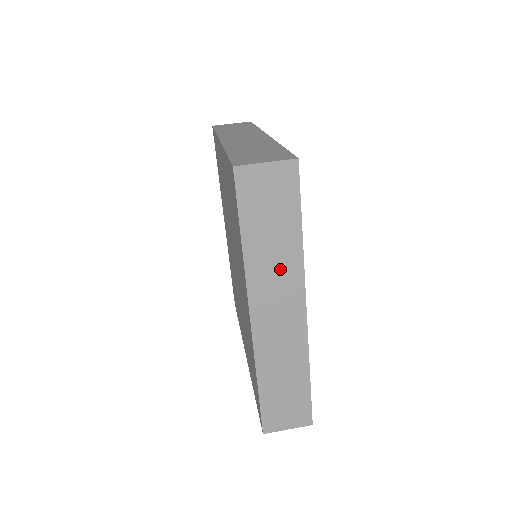
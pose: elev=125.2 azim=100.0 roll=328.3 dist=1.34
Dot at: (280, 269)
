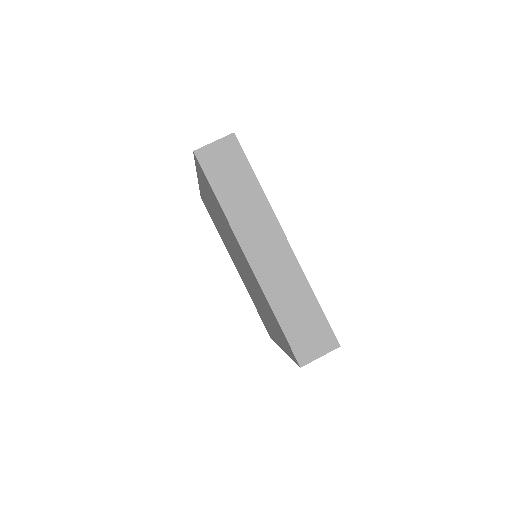
Dot at: (253, 213)
